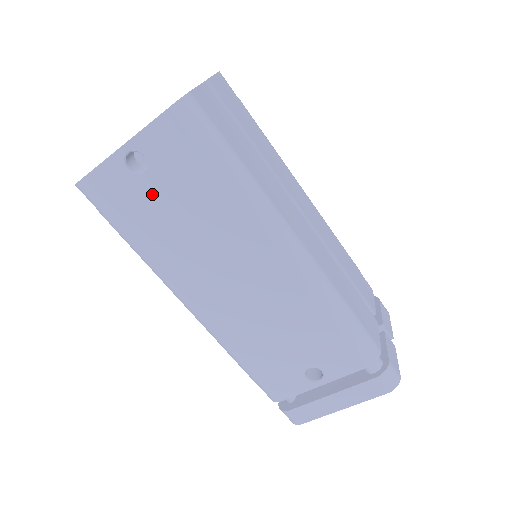
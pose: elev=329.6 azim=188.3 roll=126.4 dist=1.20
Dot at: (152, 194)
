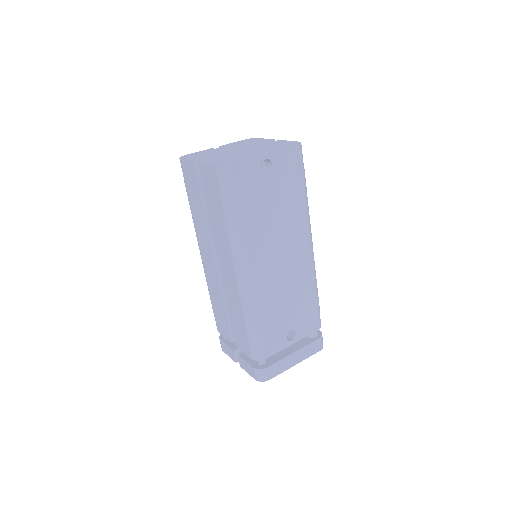
Dot at: (266, 188)
